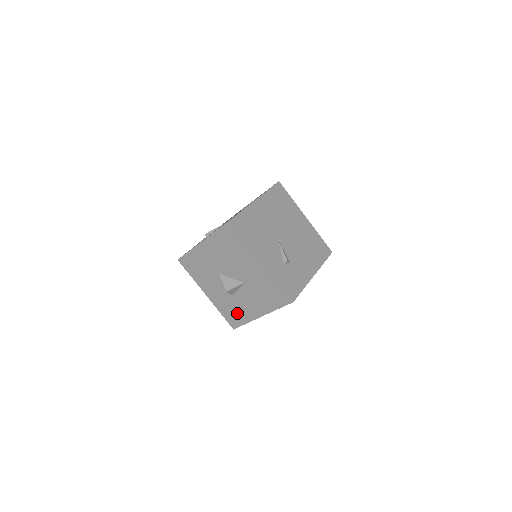
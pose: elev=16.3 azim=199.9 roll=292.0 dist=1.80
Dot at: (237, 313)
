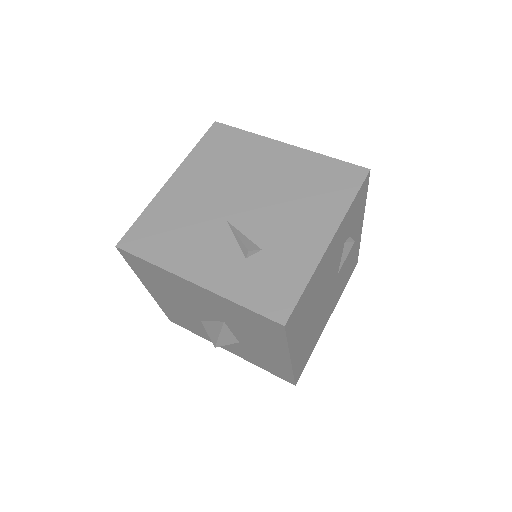
Dot at: (271, 364)
